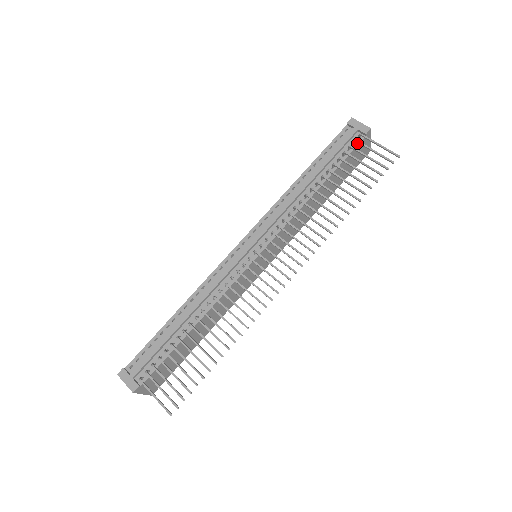
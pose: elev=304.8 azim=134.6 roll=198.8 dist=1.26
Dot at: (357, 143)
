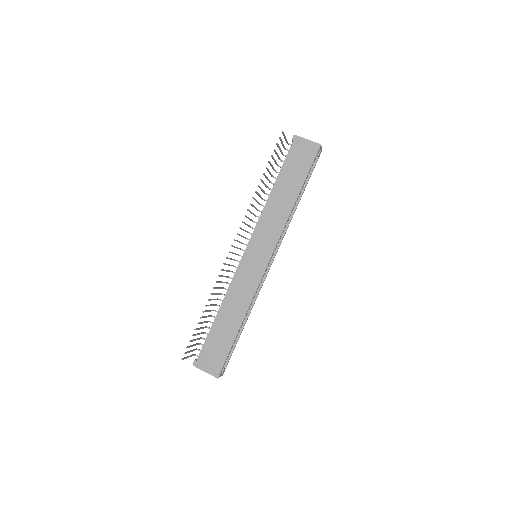
Dot at: (290, 149)
